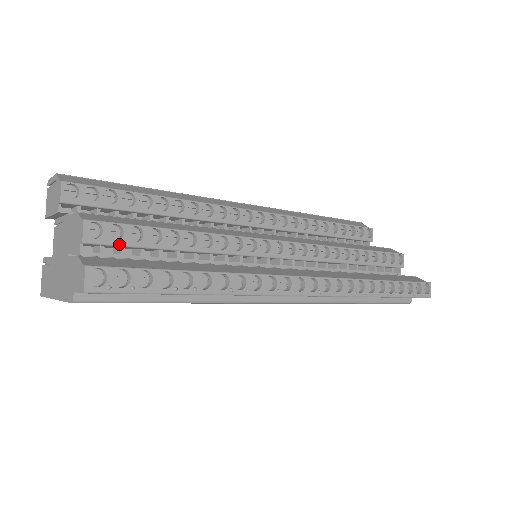
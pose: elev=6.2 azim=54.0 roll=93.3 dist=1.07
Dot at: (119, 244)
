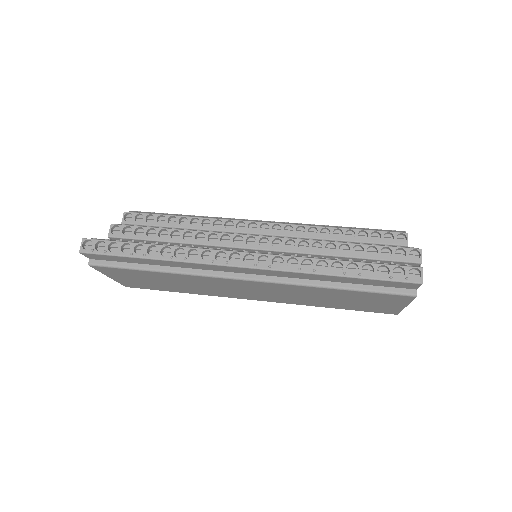
Dot at: (128, 237)
